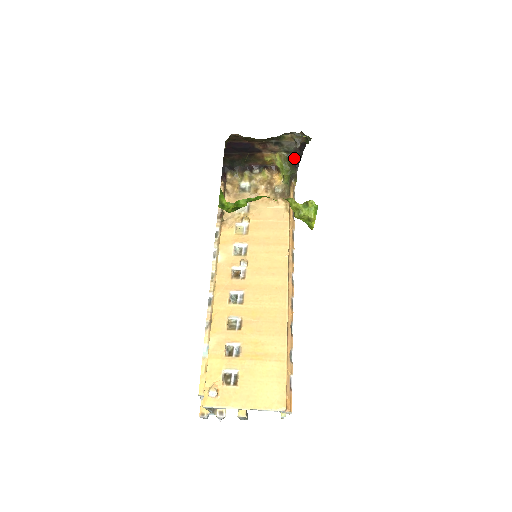
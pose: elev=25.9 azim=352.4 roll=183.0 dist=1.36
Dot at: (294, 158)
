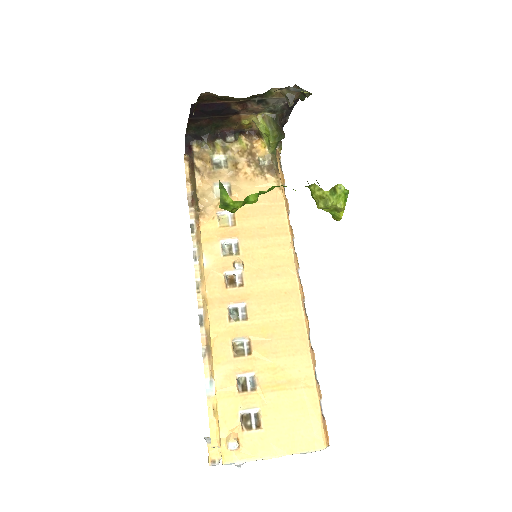
Dot at: (280, 119)
